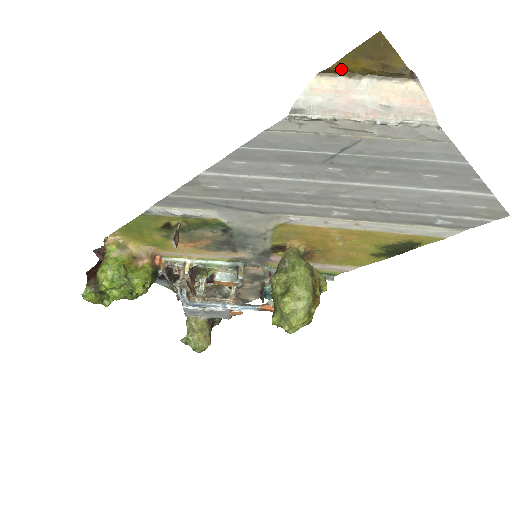
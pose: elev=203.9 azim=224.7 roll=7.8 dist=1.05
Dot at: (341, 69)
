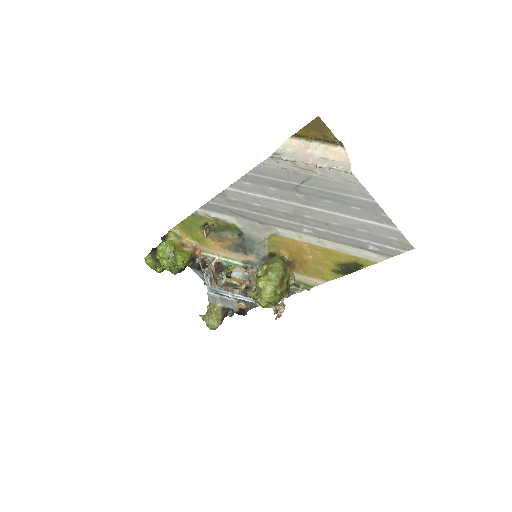
Dot at: (302, 135)
